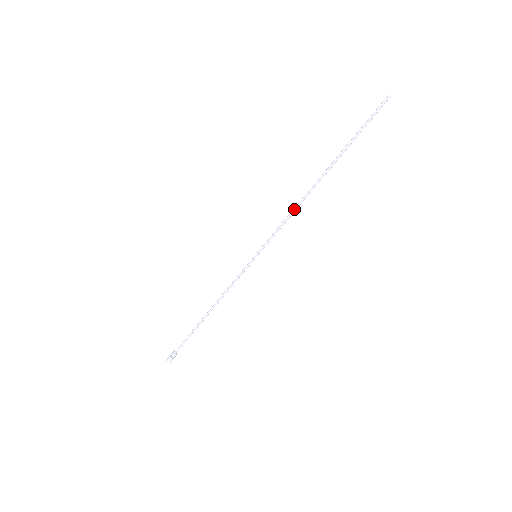
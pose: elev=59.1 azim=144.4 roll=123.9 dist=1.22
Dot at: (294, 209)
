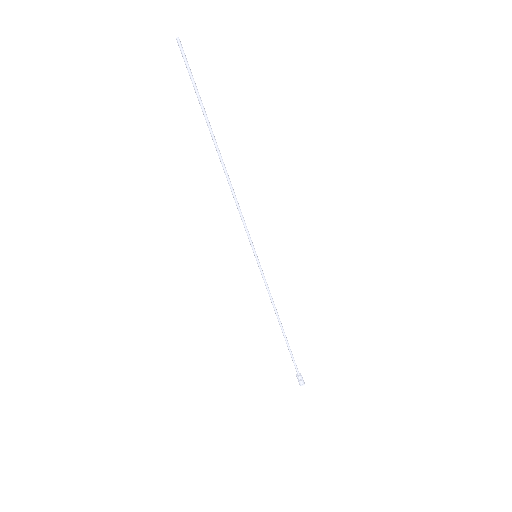
Dot at: (233, 196)
